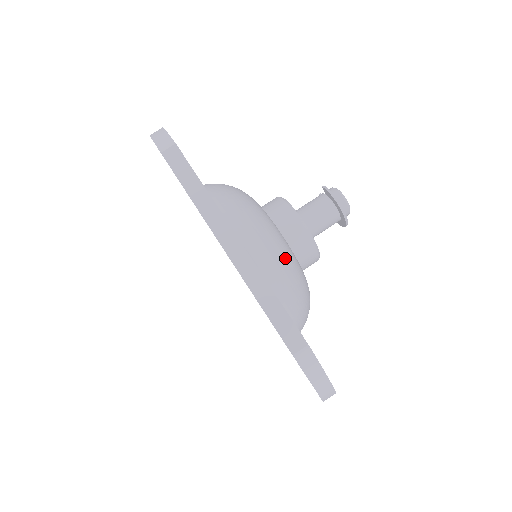
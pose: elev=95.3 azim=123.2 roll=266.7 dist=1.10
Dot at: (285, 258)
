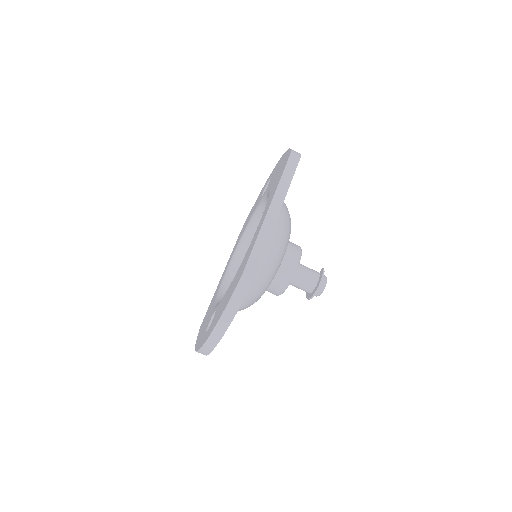
Dot at: (277, 258)
